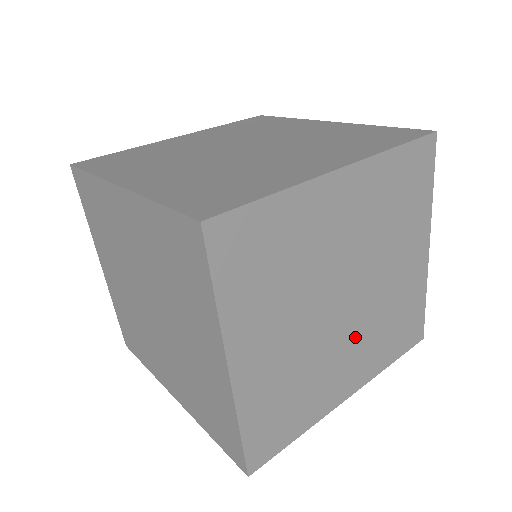
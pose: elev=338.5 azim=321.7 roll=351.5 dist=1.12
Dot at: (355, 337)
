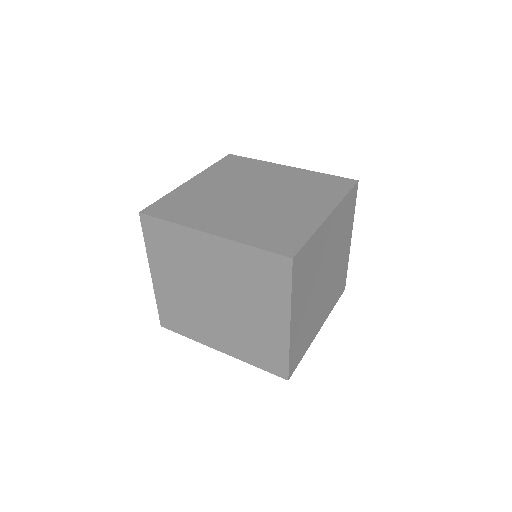
Dot at: (325, 296)
